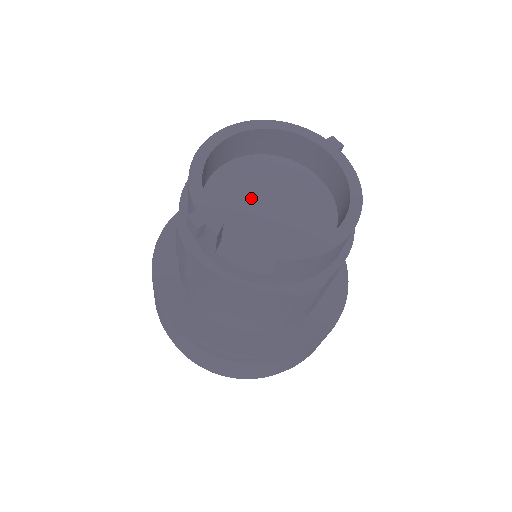
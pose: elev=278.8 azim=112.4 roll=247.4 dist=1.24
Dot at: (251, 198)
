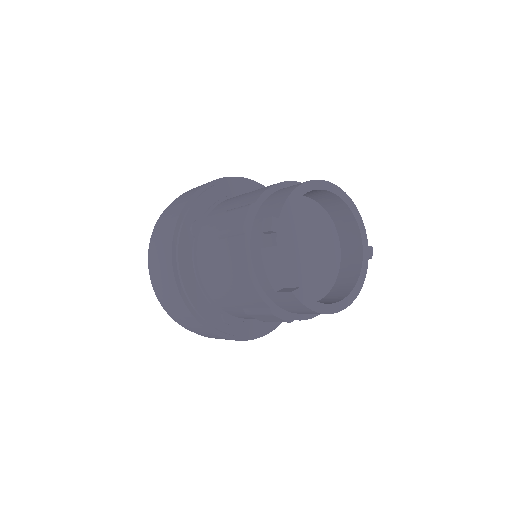
Dot at: (301, 233)
